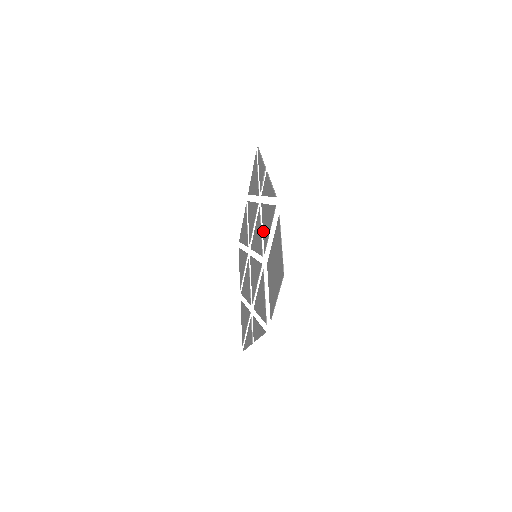
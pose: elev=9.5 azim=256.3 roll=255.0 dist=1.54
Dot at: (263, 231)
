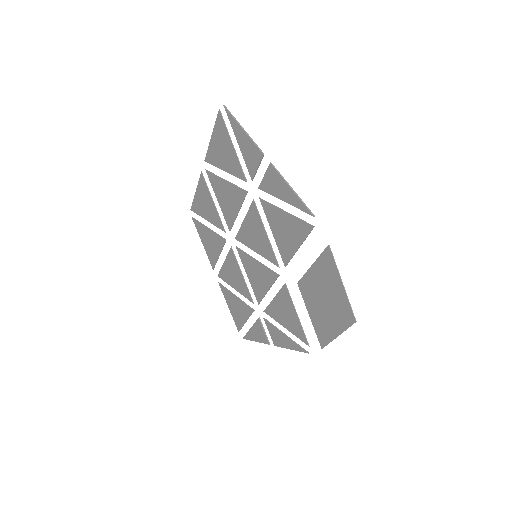
Dot at: (275, 238)
